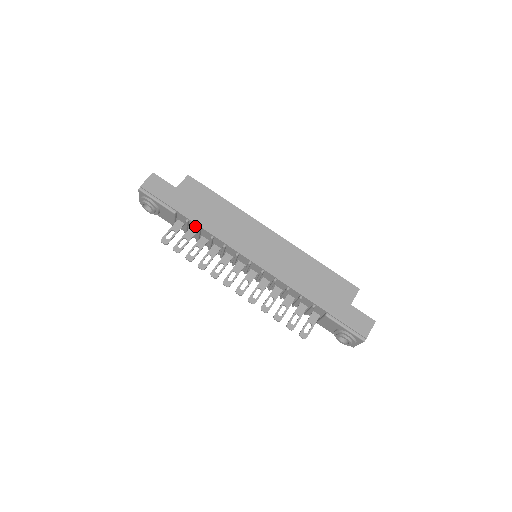
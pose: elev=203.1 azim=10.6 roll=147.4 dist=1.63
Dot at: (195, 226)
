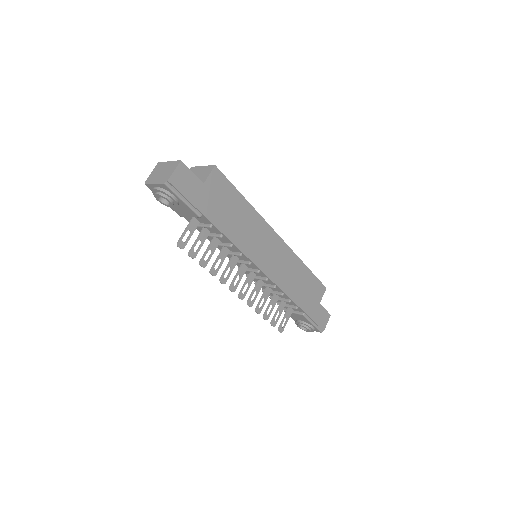
Dot at: (216, 231)
